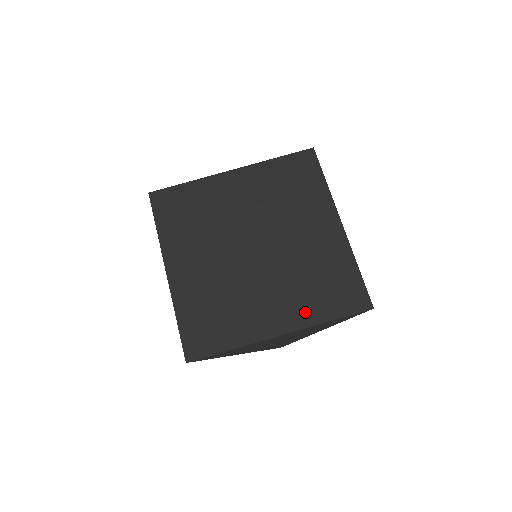
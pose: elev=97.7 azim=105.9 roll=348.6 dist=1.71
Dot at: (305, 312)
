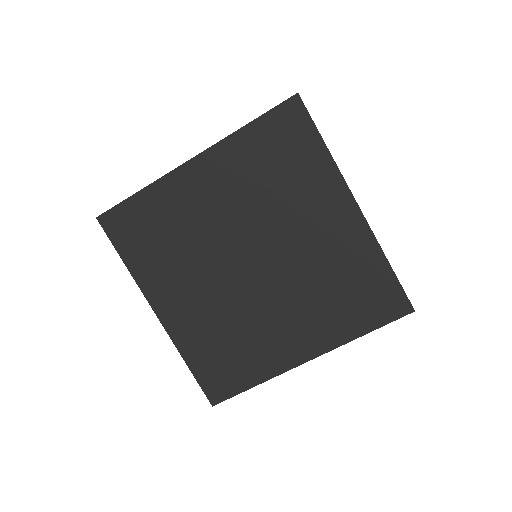
Dot at: (331, 331)
